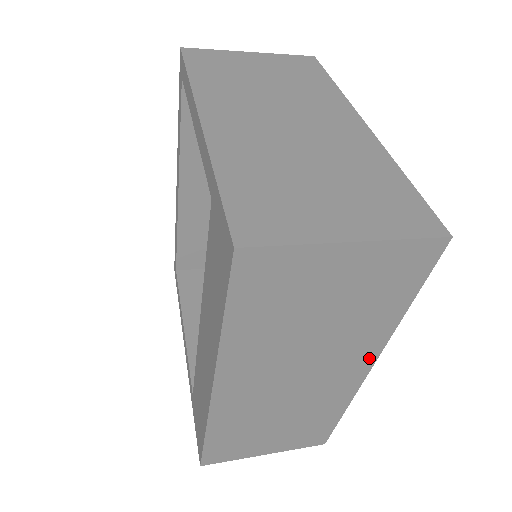
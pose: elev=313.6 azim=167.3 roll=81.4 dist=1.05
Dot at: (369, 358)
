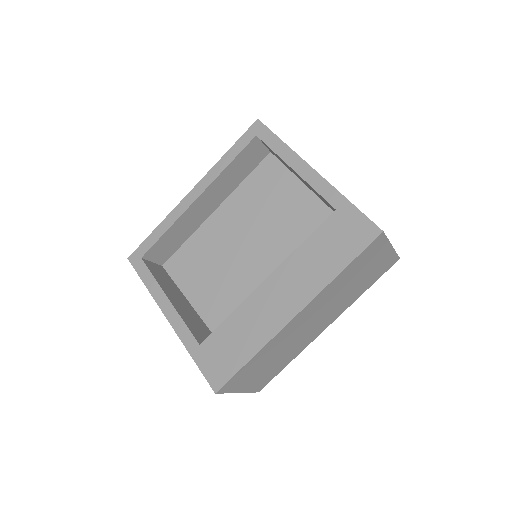
Dot at: (335, 318)
